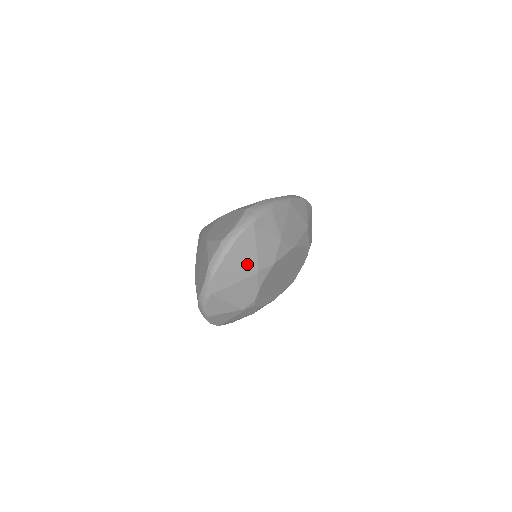
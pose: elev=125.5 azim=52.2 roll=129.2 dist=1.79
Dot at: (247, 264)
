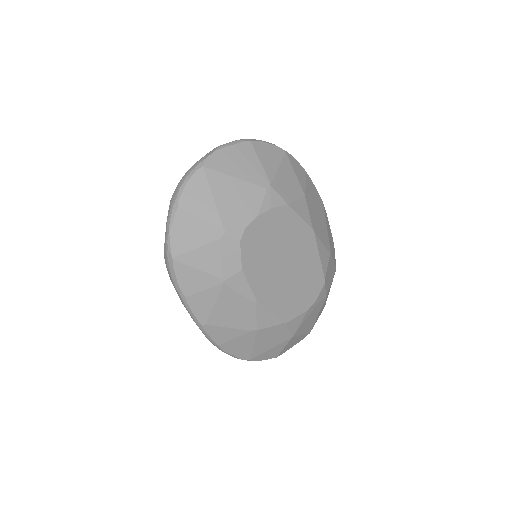
Dot at: (261, 169)
